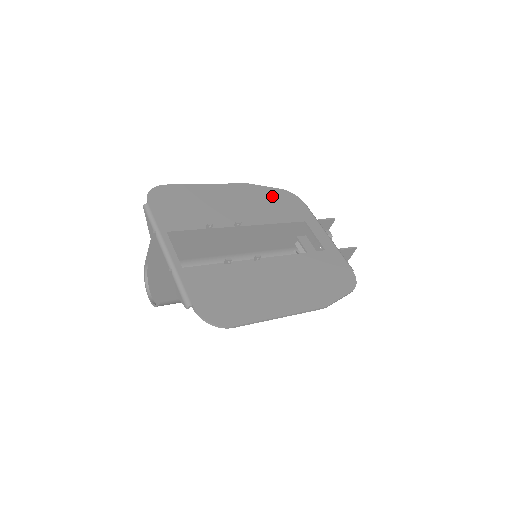
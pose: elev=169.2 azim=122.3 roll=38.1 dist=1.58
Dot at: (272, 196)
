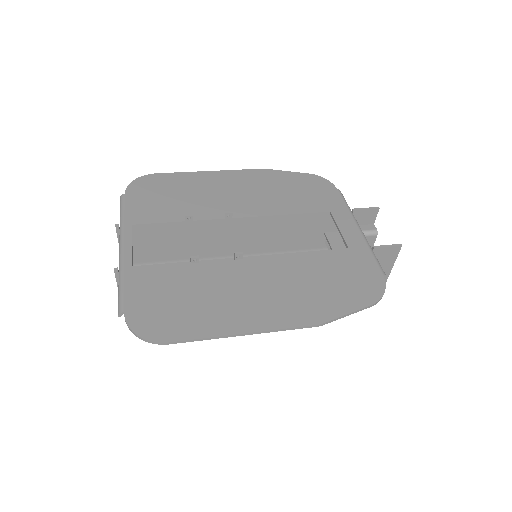
Dot at: (293, 182)
